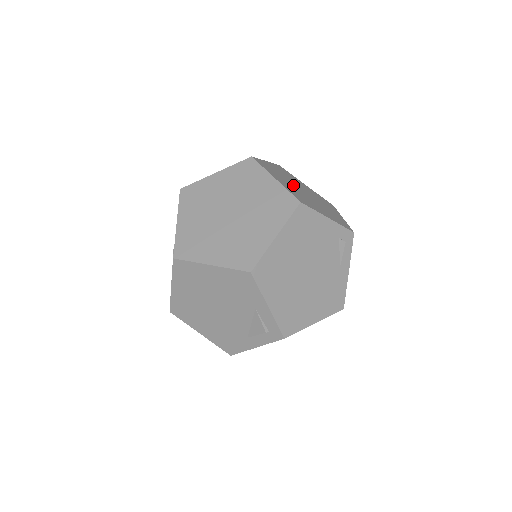
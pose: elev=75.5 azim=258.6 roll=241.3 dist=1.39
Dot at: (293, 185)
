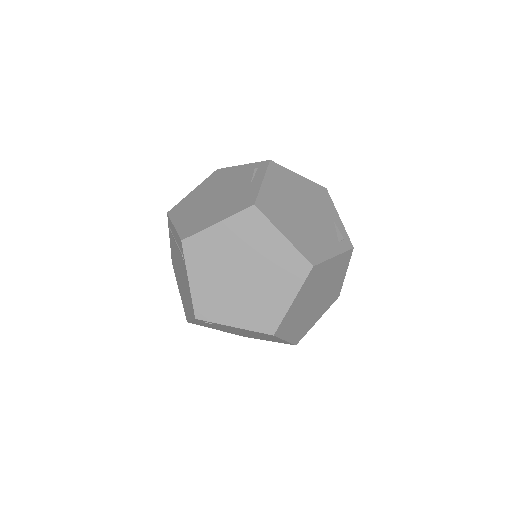
Dot at: occluded
